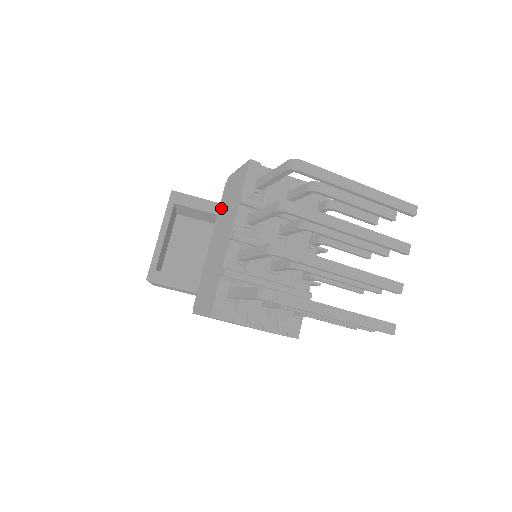
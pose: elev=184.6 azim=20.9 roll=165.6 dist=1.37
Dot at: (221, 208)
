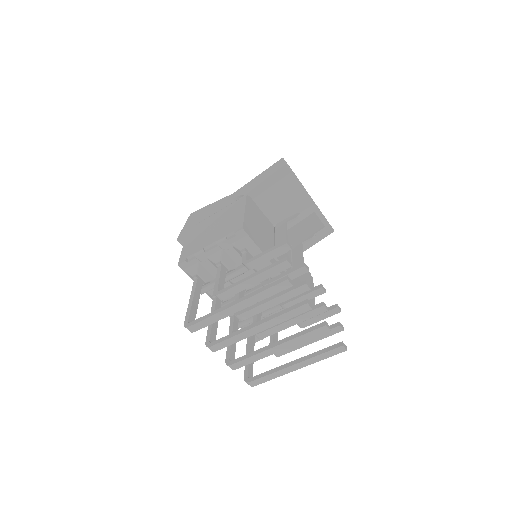
Dot at: occluded
